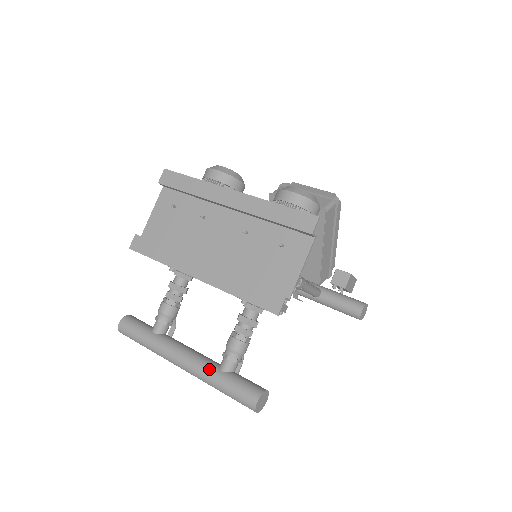
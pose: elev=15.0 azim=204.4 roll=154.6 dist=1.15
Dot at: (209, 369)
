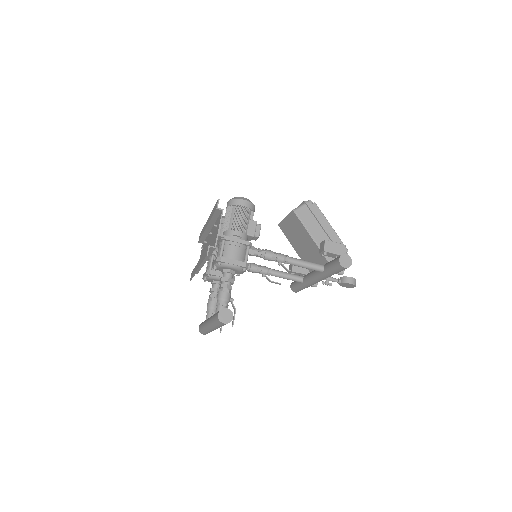
Dot at: (212, 316)
